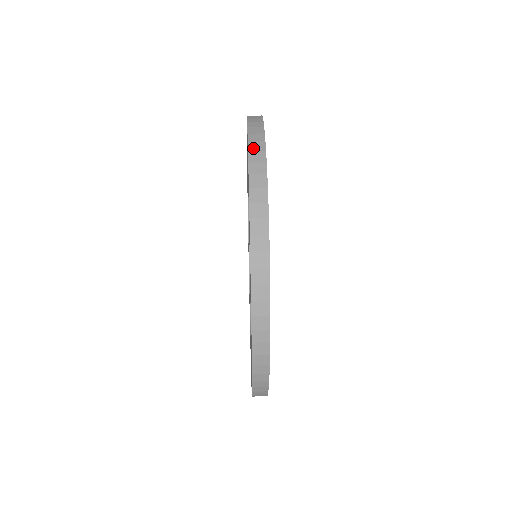
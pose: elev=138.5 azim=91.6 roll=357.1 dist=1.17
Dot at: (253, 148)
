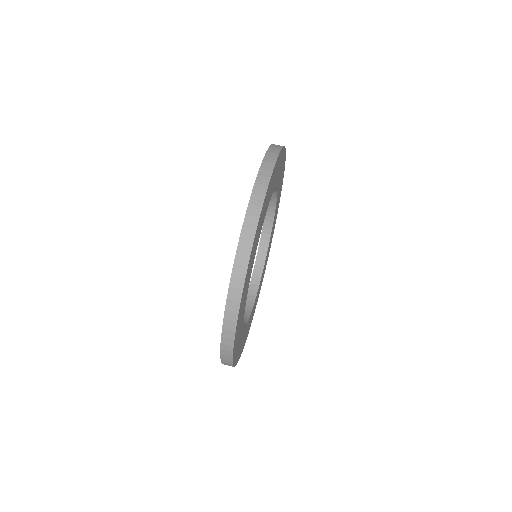
Dot at: (226, 327)
